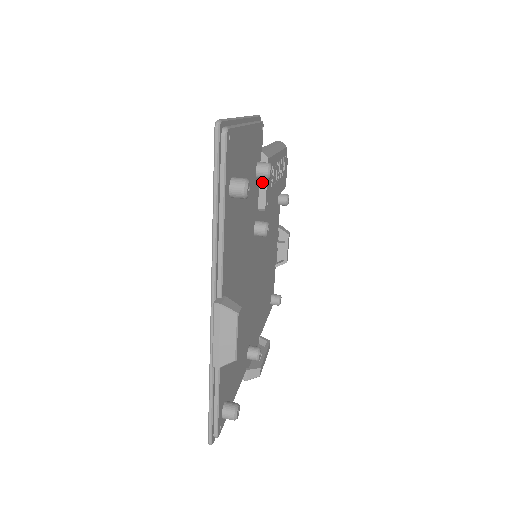
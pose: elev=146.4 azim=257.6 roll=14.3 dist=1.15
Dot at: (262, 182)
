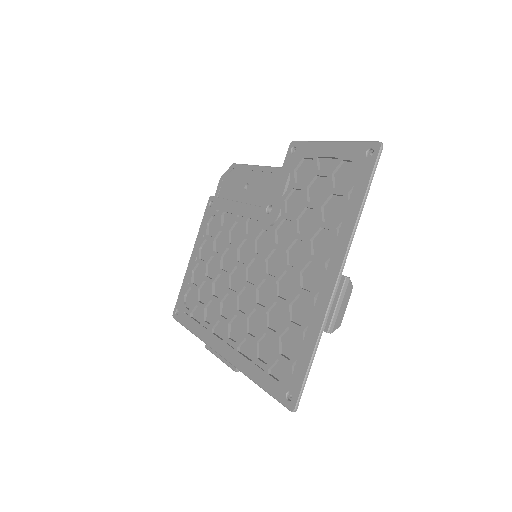
Dot at: occluded
